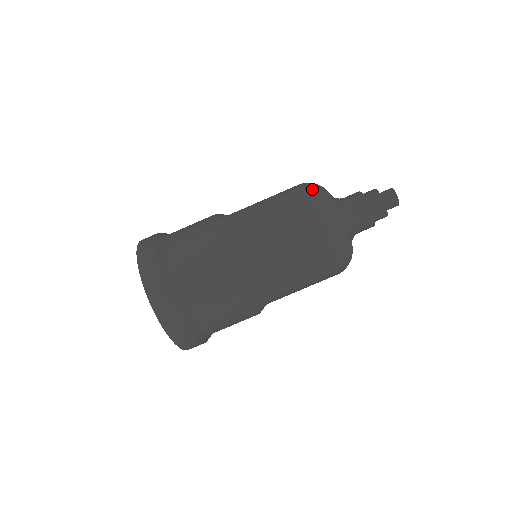
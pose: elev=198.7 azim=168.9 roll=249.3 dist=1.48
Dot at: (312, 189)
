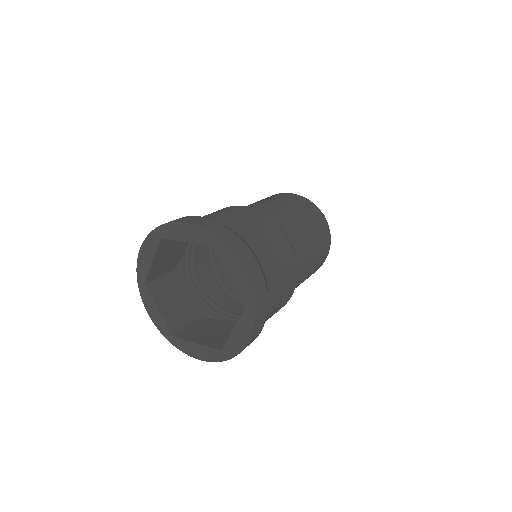
Dot at: occluded
